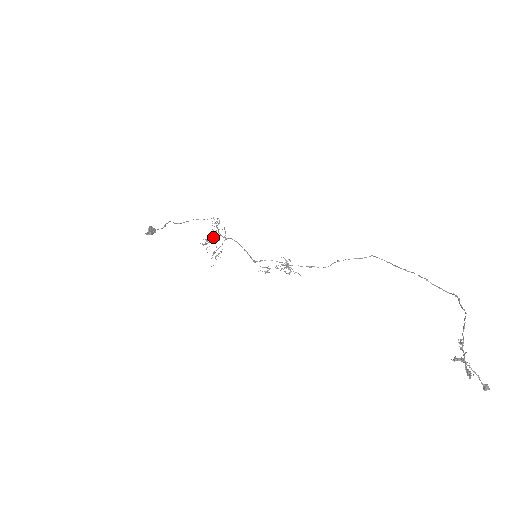
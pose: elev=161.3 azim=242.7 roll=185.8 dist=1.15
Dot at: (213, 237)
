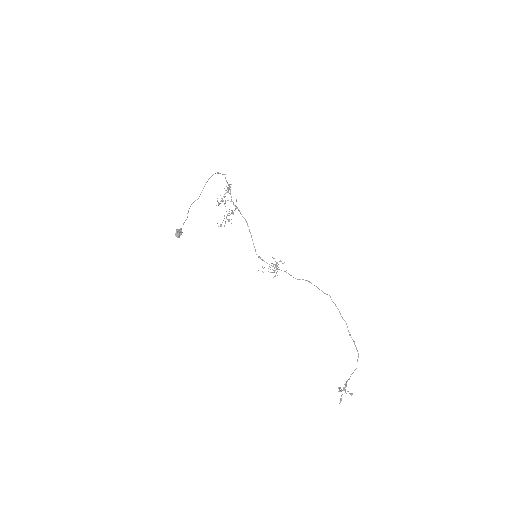
Dot at: occluded
